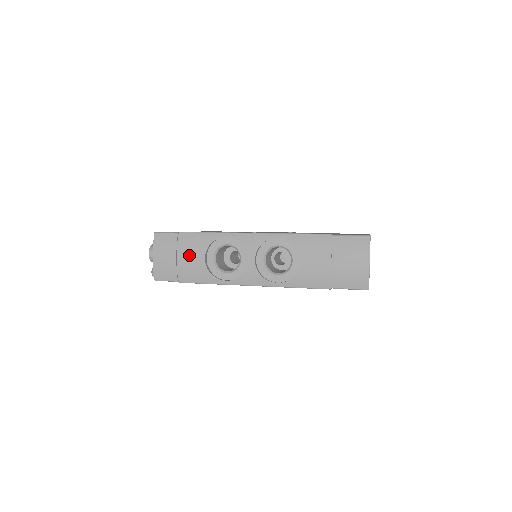
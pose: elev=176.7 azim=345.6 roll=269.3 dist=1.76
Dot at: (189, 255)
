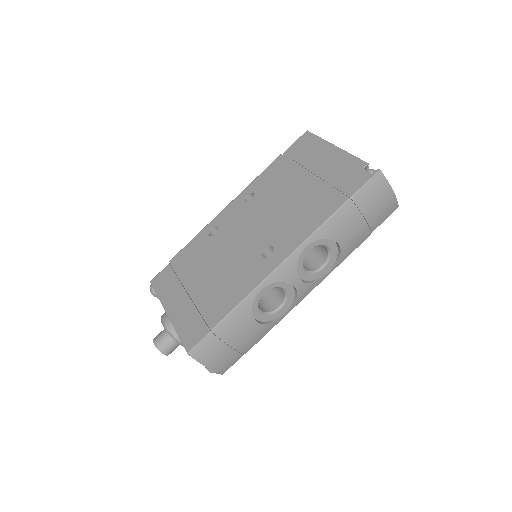
Dot at: (241, 334)
